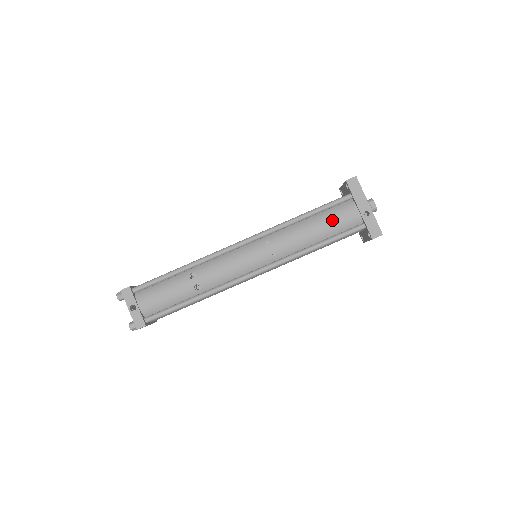
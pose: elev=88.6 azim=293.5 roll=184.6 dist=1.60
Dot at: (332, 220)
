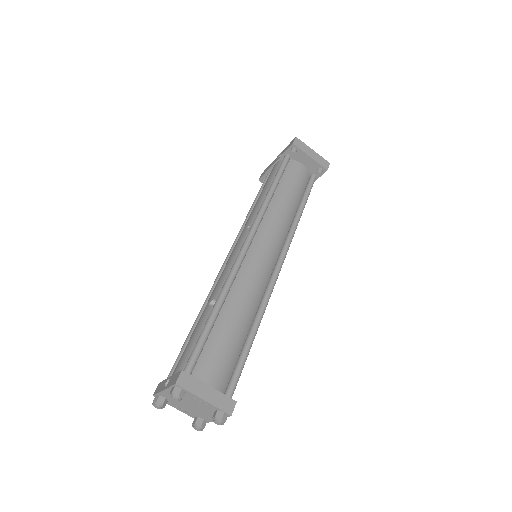
Dot at: (266, 182)
